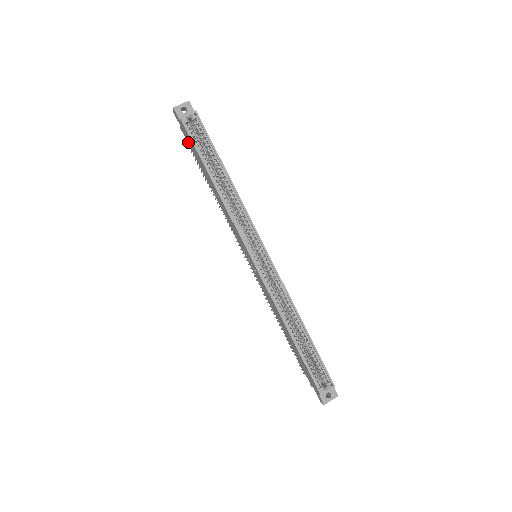
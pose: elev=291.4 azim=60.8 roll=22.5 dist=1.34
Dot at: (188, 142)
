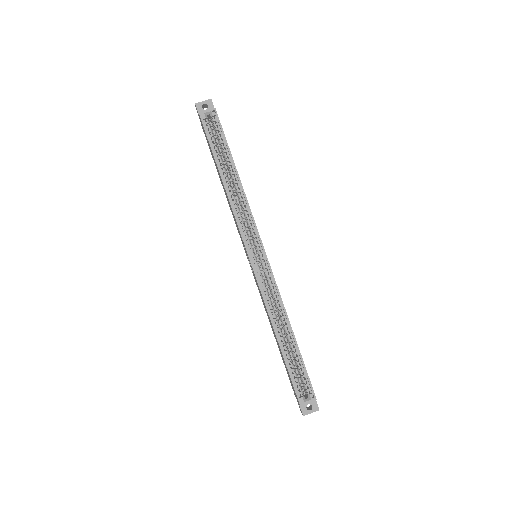
Dot at: (206, 138)
